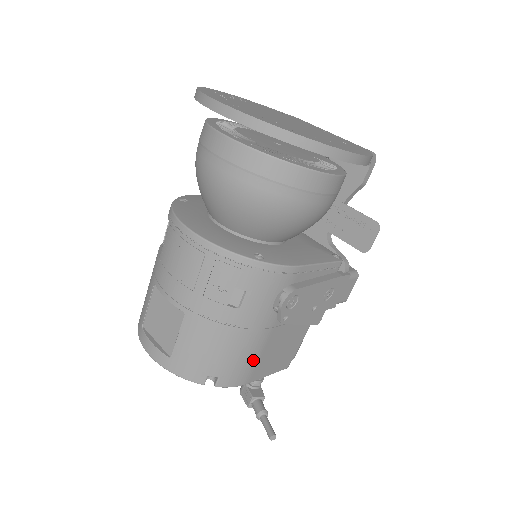
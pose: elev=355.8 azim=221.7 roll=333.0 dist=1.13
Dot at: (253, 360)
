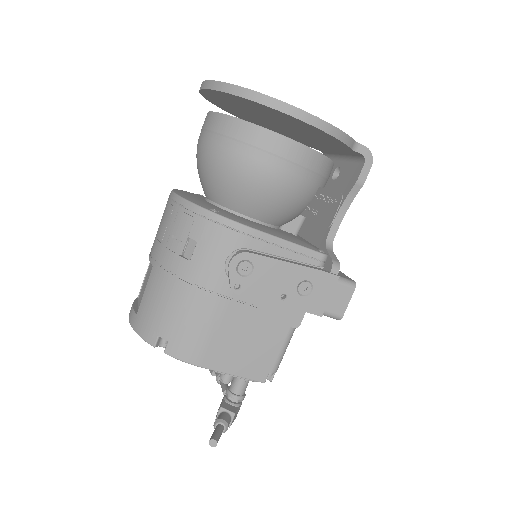
Dot at: (205, 334)
